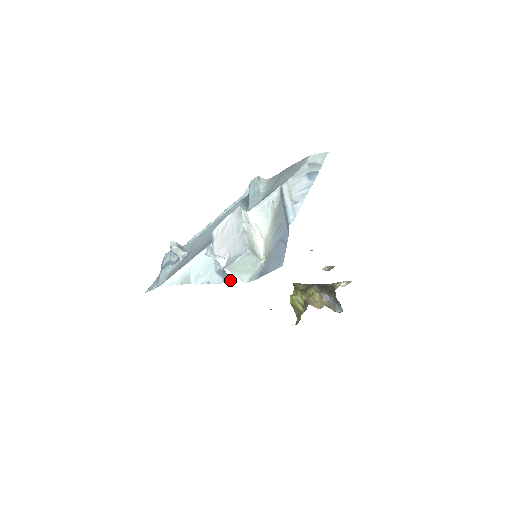
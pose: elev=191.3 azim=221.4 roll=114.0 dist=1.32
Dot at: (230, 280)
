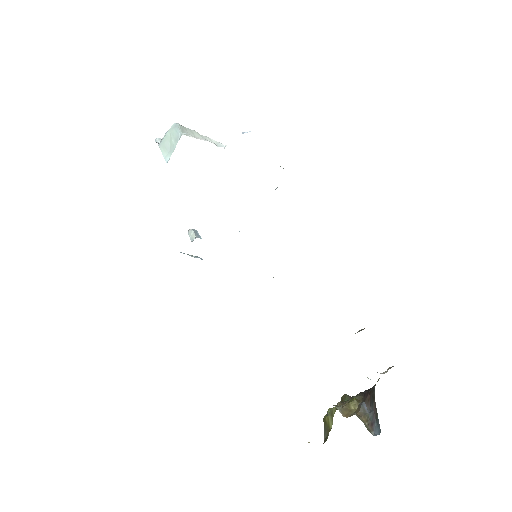
Dot at: occluded
